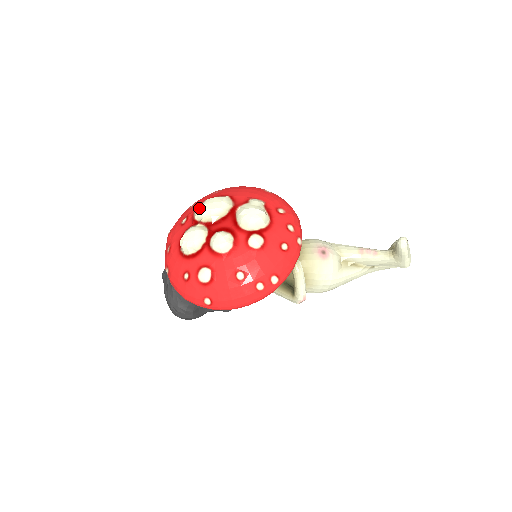
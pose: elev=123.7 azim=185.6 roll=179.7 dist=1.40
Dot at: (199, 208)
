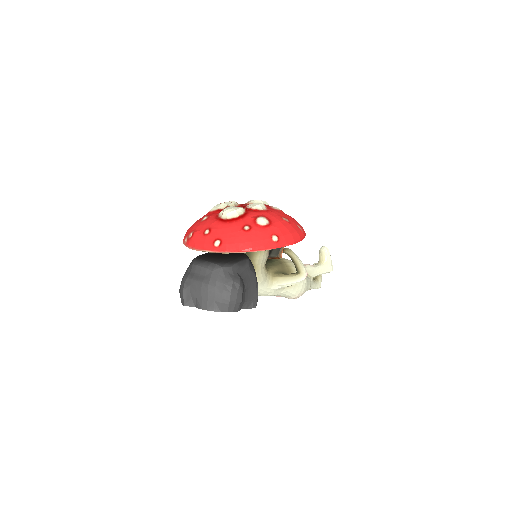
Dot at: (216, 206)
